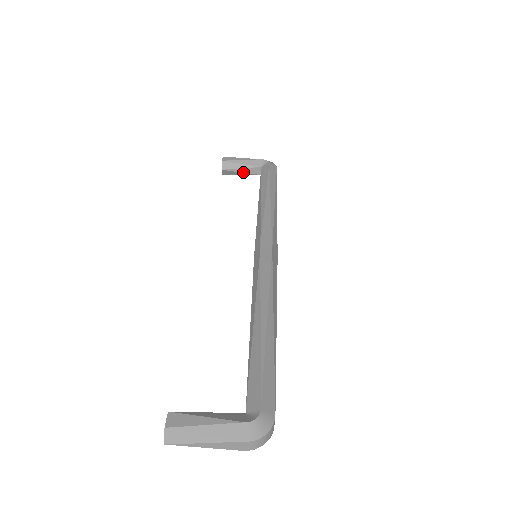
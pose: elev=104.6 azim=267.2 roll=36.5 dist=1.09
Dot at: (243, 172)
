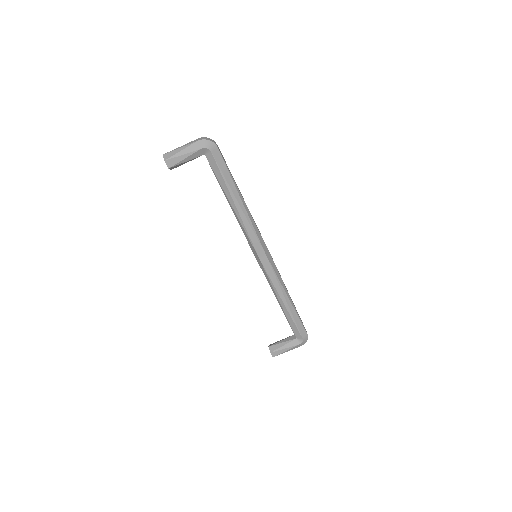
Dot at: occluded
